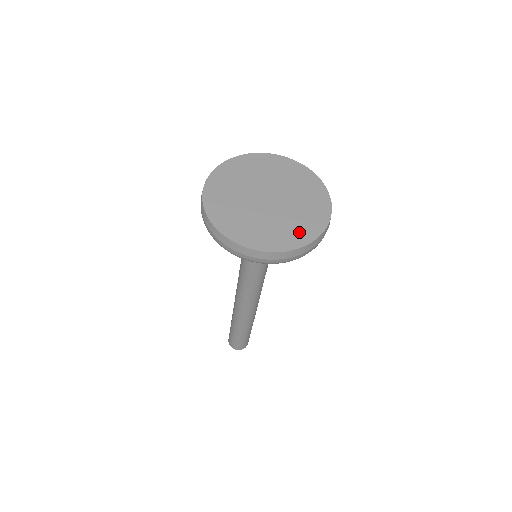
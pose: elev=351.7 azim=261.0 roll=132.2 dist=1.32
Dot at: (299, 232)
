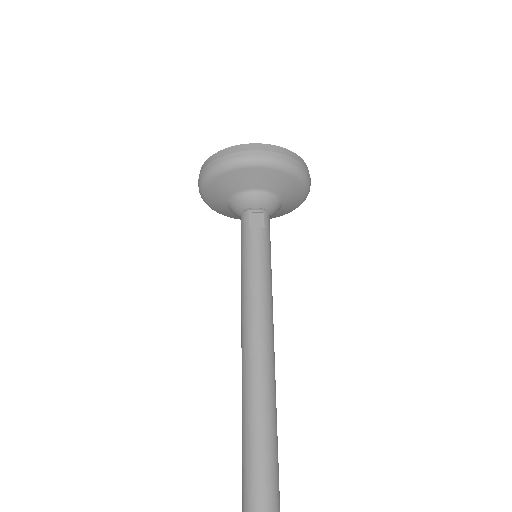
Dot at: occluded
